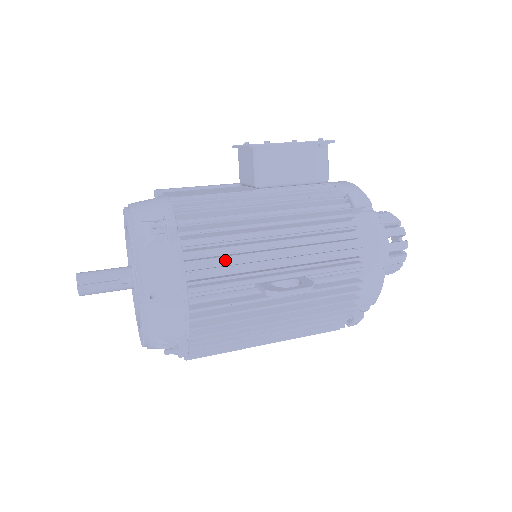
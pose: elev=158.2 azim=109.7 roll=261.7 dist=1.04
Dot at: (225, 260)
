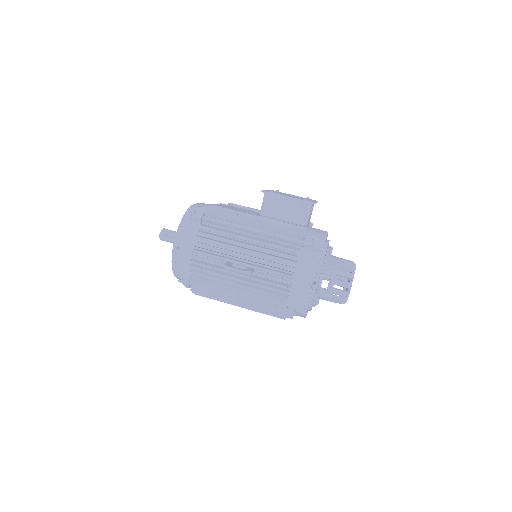
Dot at: (218, 244)
